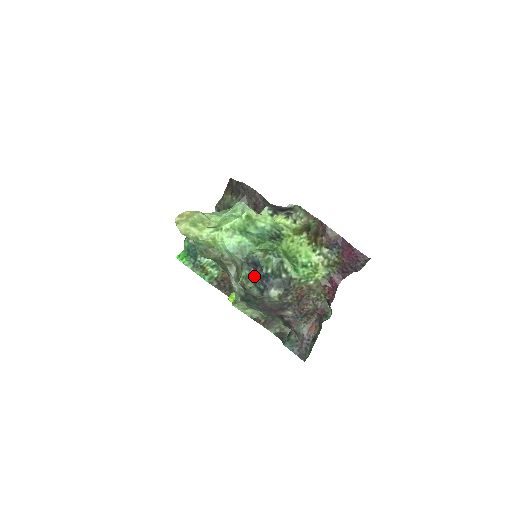
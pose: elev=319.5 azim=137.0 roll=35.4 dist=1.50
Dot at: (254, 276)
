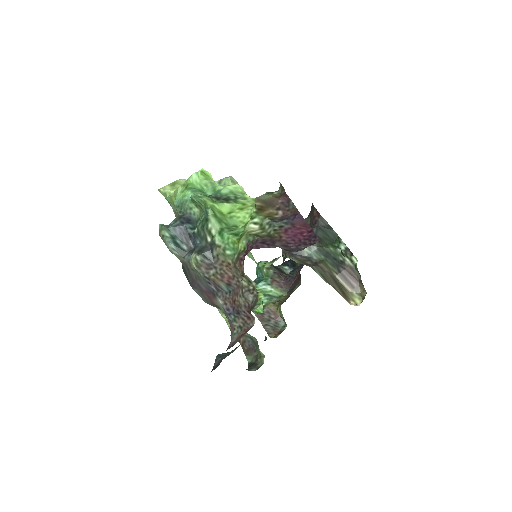
Dot at: (176, 228)
